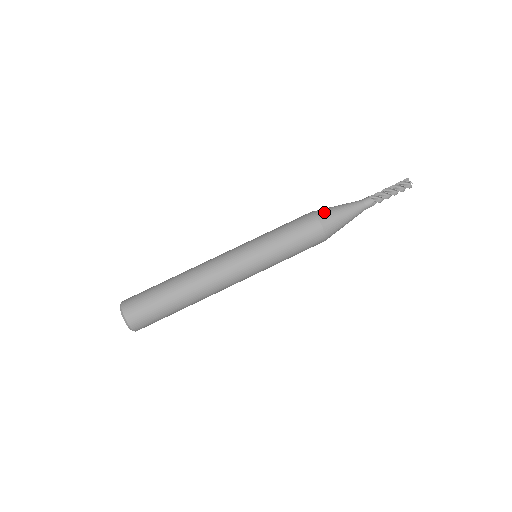
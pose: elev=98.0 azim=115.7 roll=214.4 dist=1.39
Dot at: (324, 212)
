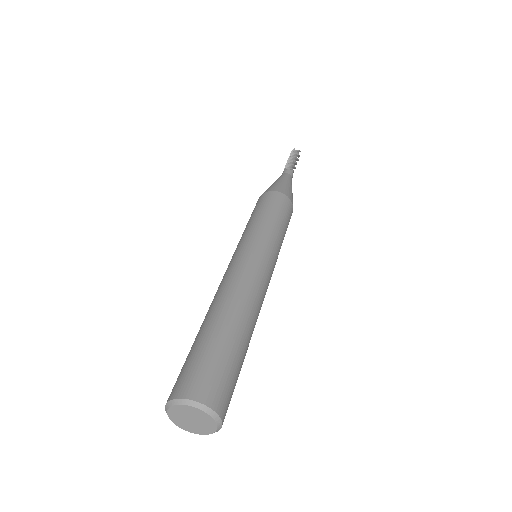
Dot at: (278, 187)
